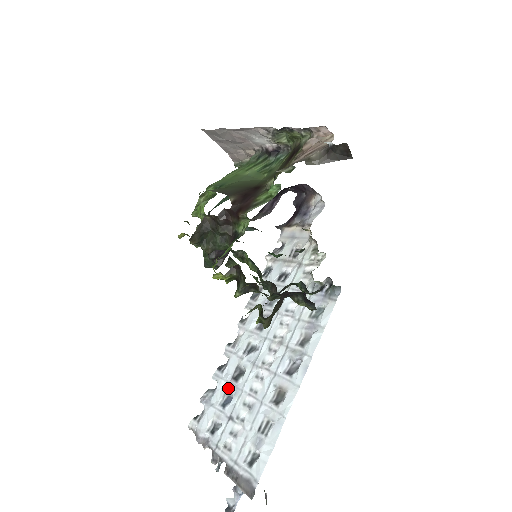
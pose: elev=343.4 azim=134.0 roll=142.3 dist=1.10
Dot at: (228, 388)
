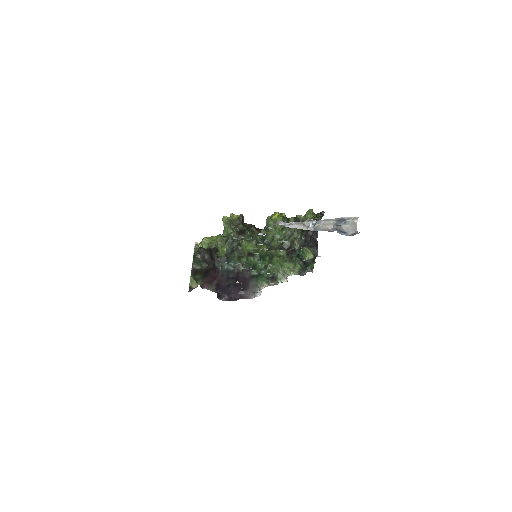
Dot at: occluded
